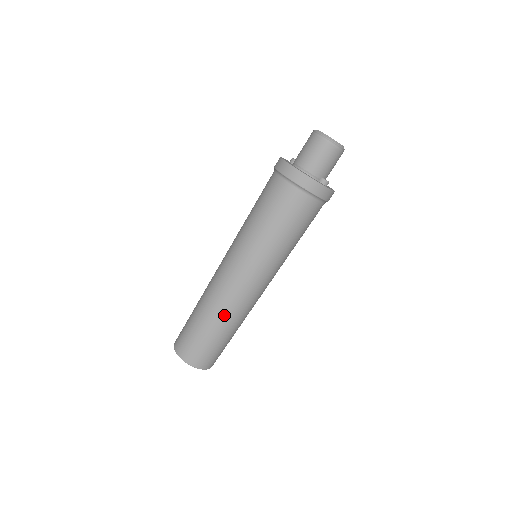
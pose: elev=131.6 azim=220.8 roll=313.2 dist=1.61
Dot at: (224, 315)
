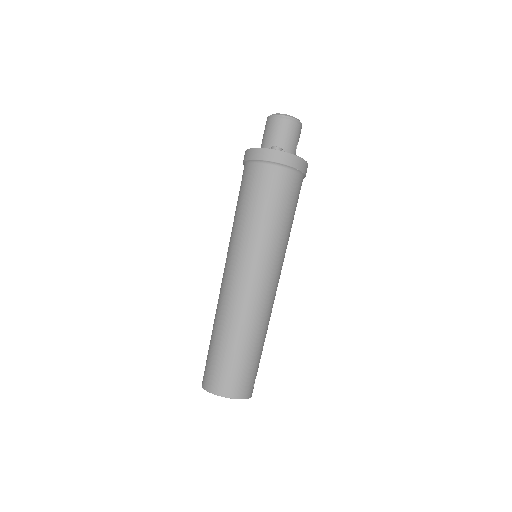
Dot at: (220, 317)
